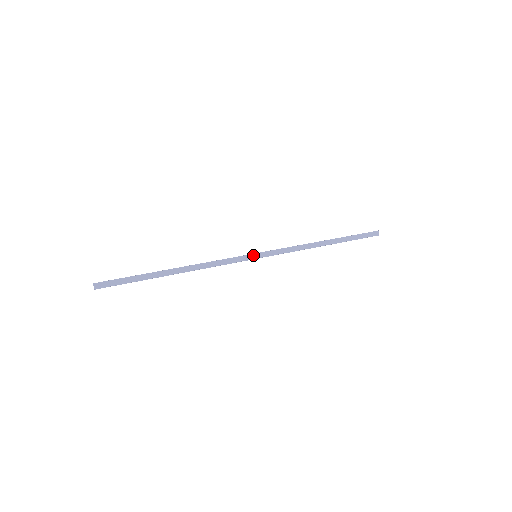
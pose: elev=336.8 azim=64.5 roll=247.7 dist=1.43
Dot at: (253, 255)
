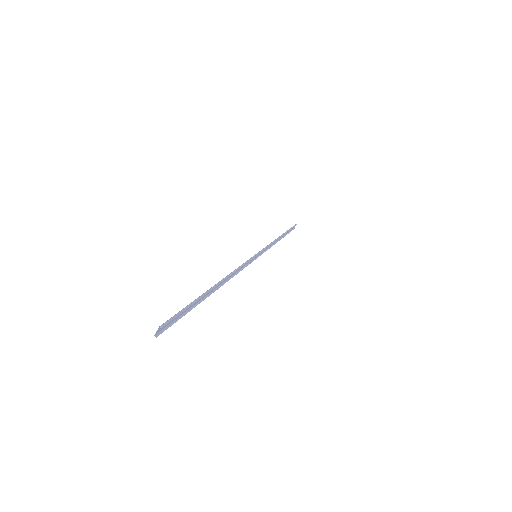
Dot at: (256, 255)
